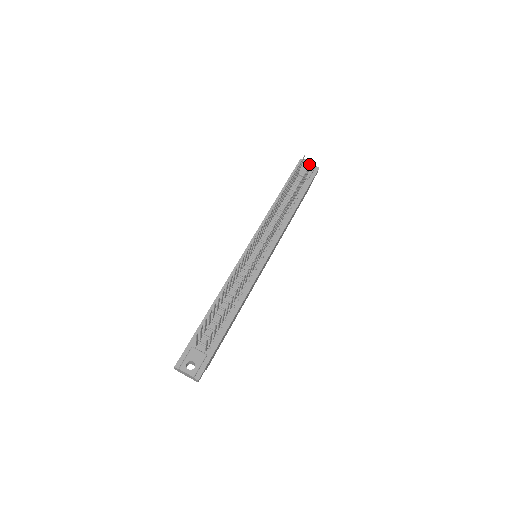
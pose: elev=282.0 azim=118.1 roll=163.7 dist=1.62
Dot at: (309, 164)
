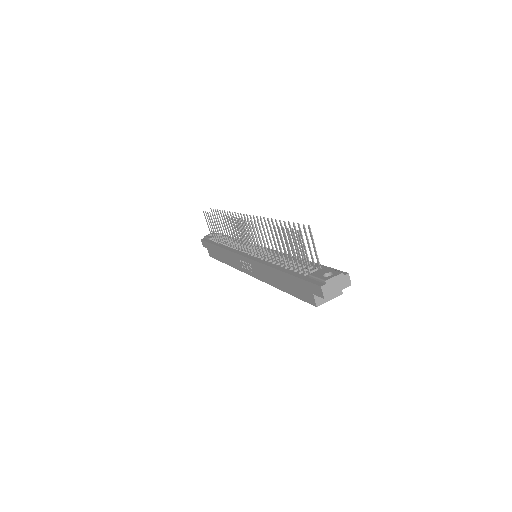
Dot at: (210, 235)
